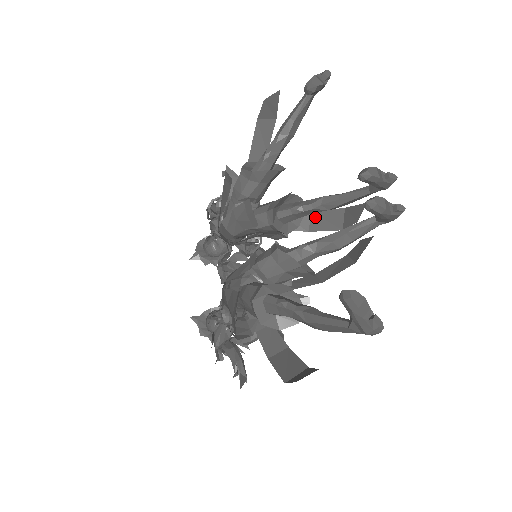
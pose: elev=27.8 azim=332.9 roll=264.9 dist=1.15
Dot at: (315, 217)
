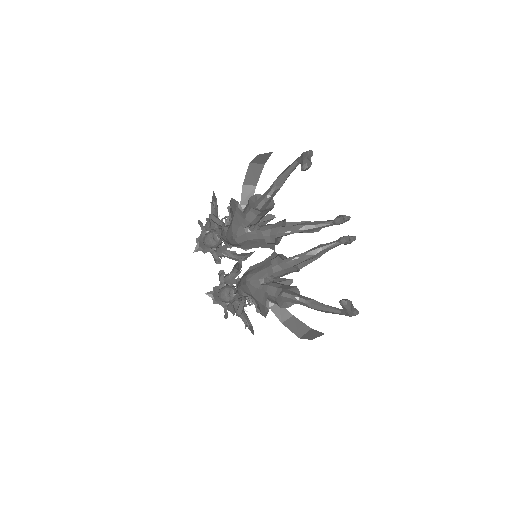
Dot at: (288, 225)
